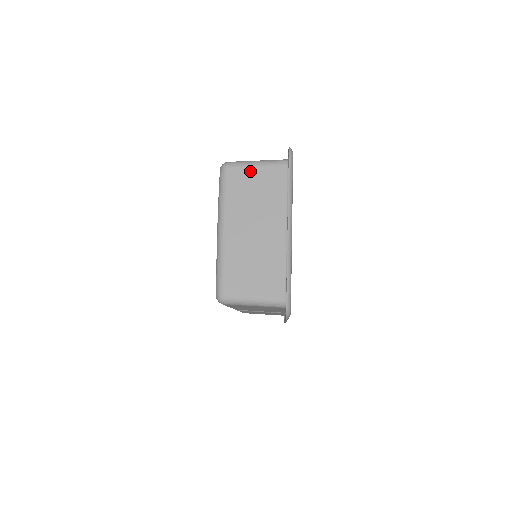
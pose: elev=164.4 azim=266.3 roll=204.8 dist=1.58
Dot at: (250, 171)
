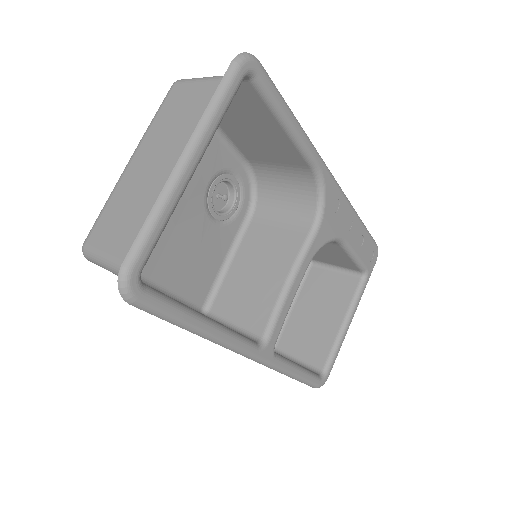
Dot at: (194, 87)
